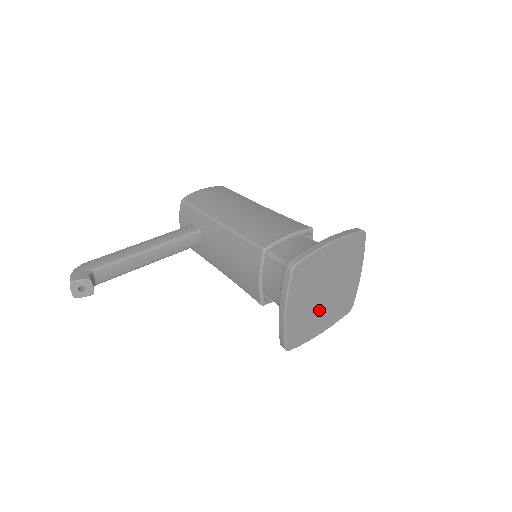
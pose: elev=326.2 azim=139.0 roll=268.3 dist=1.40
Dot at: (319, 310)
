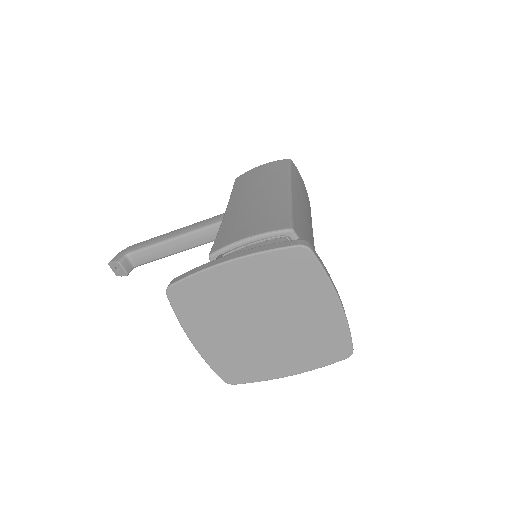
Dot at: (264, 346)
